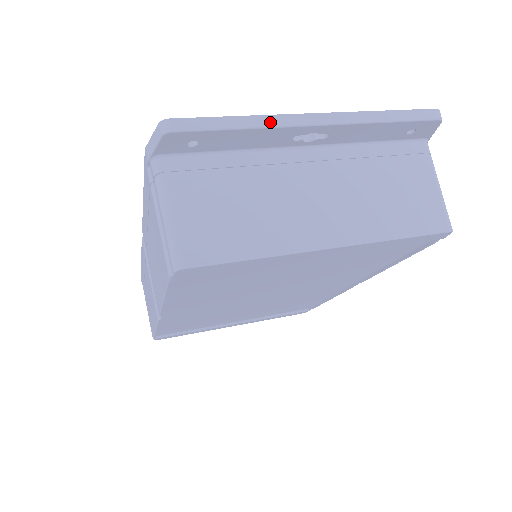
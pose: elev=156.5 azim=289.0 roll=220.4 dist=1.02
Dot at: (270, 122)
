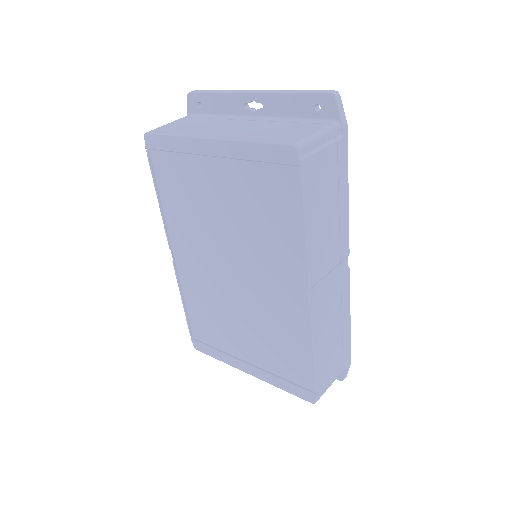
Dot at: (231, 92)
